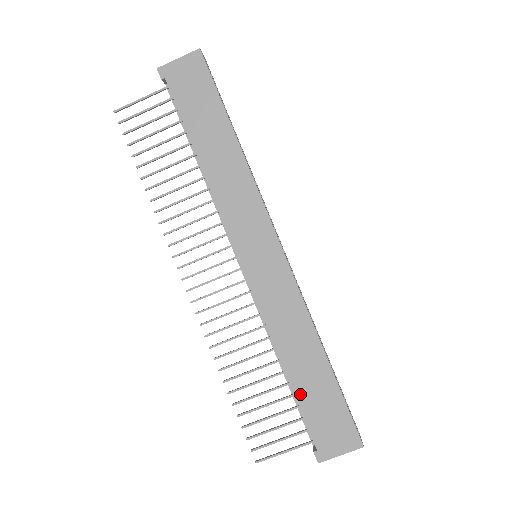
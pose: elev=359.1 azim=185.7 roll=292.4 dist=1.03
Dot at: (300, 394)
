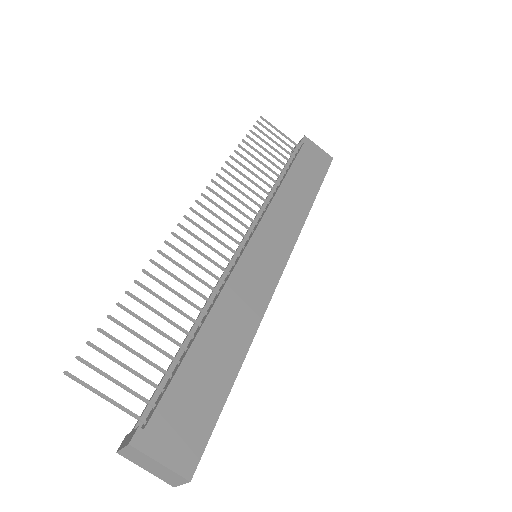
Dot at: (189, 363)
